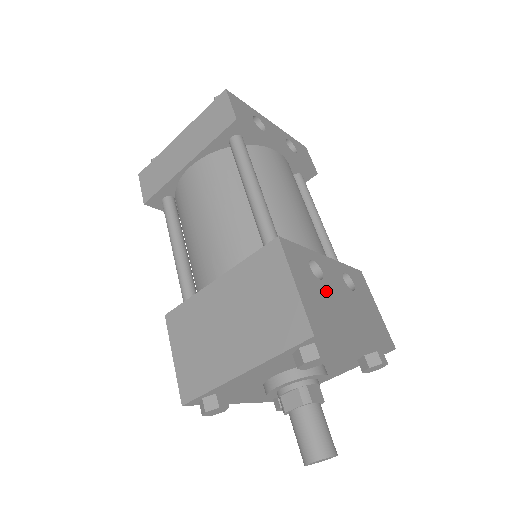
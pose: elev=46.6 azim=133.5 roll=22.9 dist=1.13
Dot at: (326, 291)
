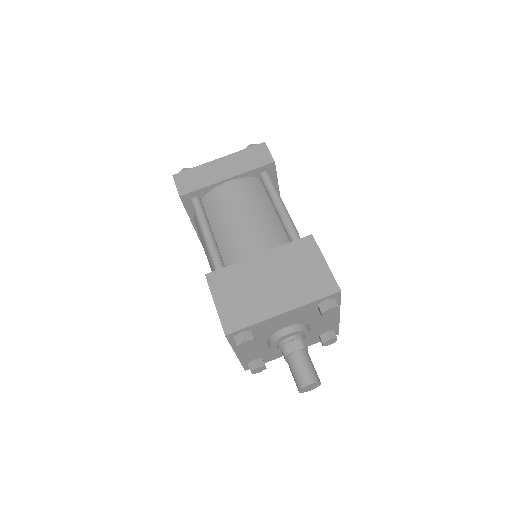
Dot at: occluded
